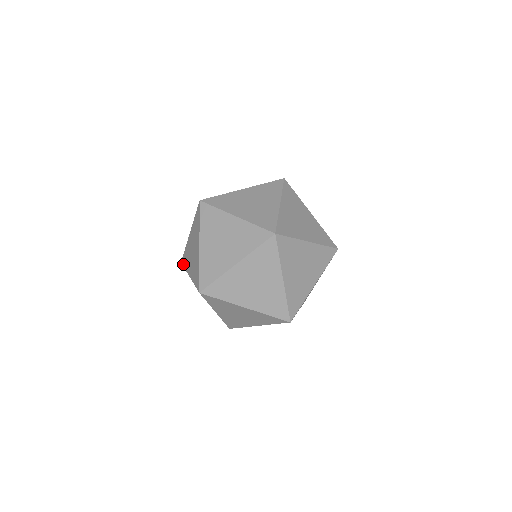
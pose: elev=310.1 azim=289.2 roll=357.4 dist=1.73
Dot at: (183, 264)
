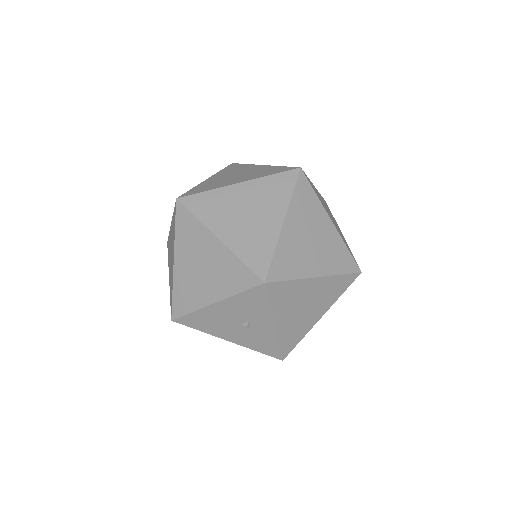
Dot at: occluded
